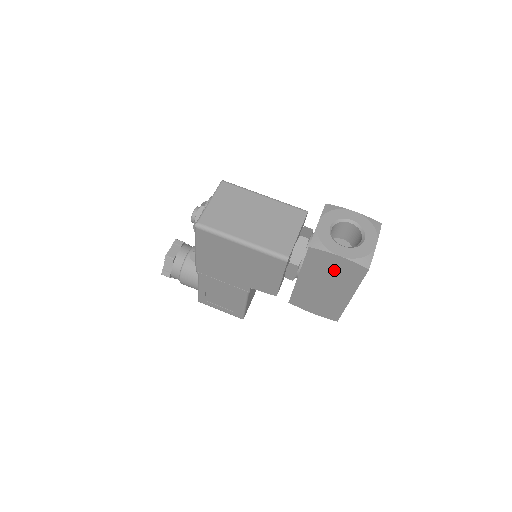
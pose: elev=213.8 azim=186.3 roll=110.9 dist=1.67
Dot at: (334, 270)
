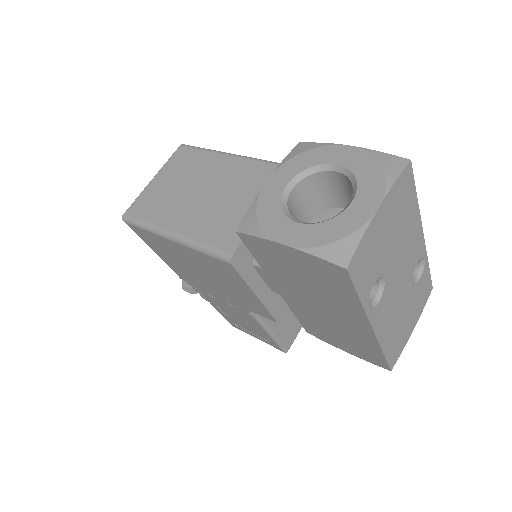
Dot at: (303, 274)
